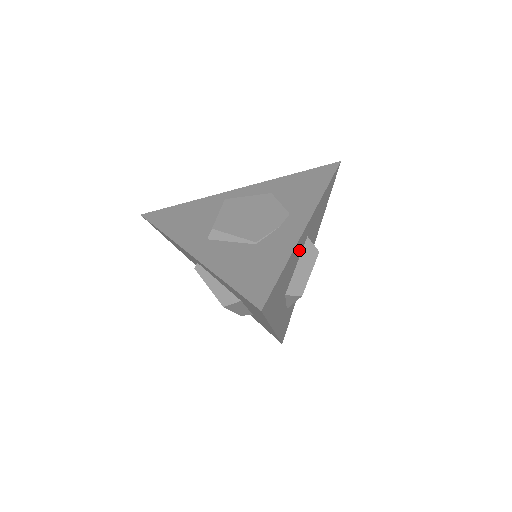
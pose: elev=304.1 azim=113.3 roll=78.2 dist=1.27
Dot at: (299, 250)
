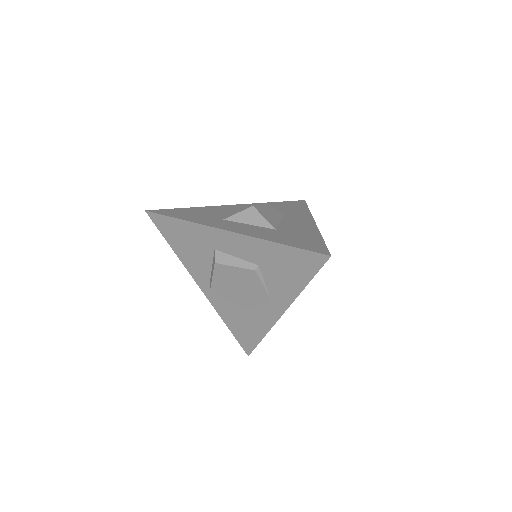
Dot at: occluded
